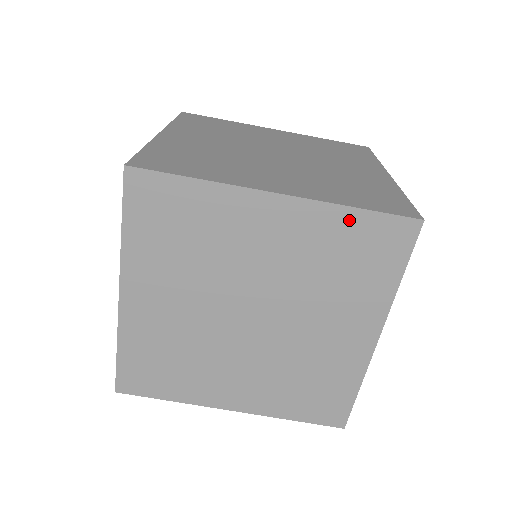
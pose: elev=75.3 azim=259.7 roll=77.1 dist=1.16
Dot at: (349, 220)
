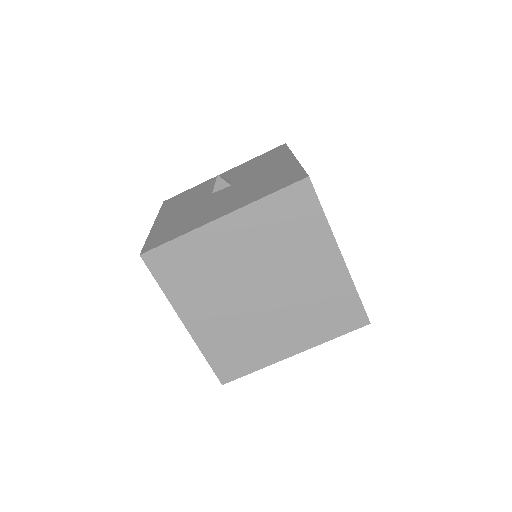
Dot at: (350, 295)
